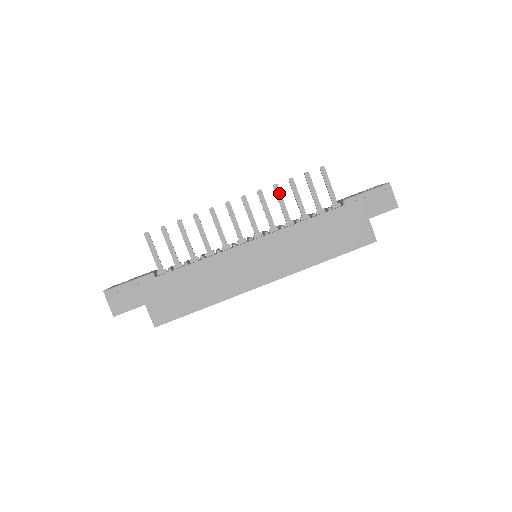
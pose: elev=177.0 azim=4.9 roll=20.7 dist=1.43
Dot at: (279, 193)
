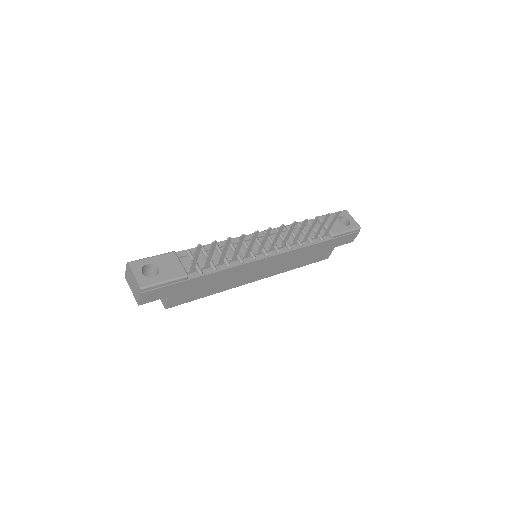
Dot at: (304, 225)
